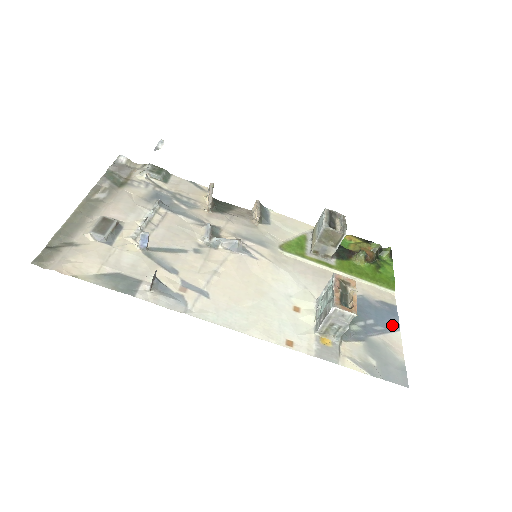
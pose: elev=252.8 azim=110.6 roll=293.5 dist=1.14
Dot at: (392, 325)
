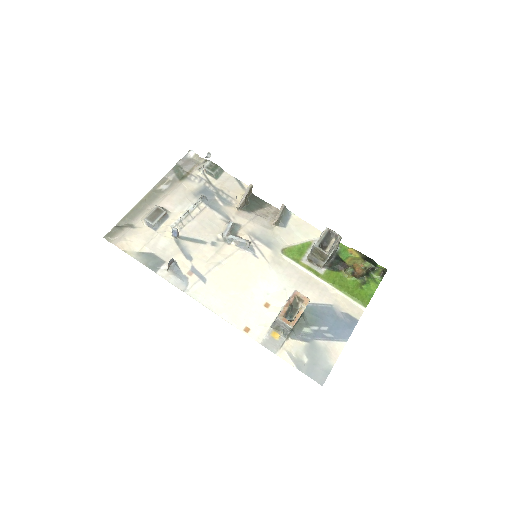
Dot at: (342, 335)
